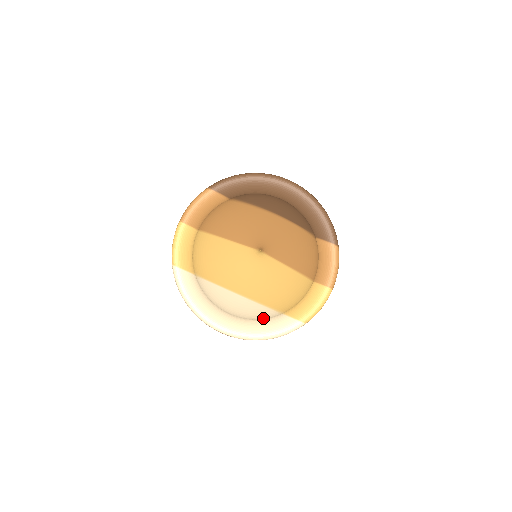
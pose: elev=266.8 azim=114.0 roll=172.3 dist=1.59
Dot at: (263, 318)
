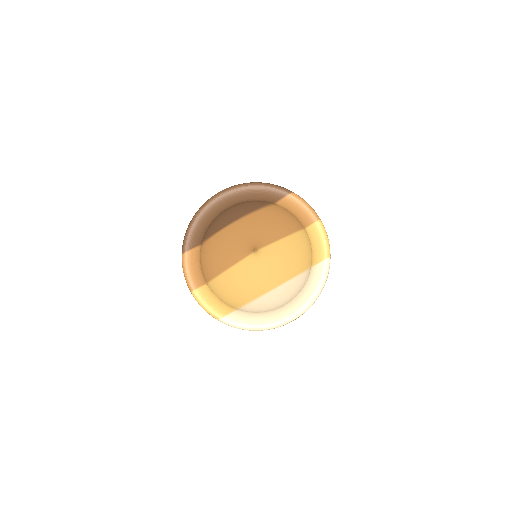
Dot at: (304, 284)
